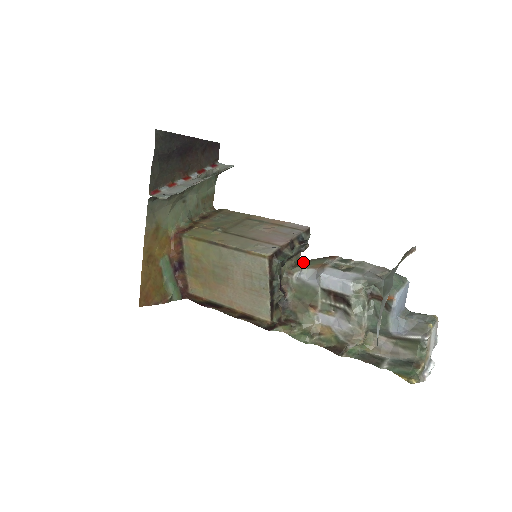
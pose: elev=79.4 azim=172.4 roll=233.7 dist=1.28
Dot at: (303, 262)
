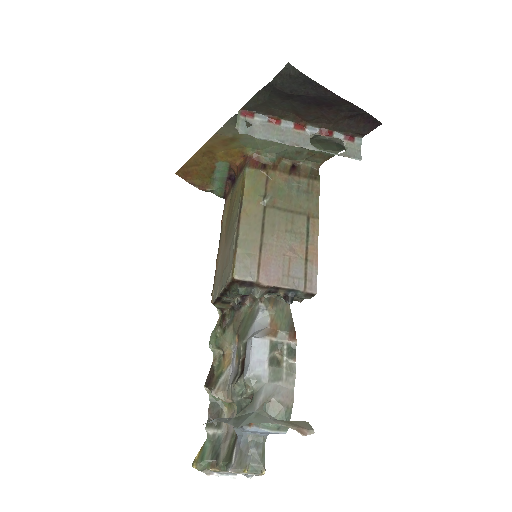
Dot at: (284, 304)
